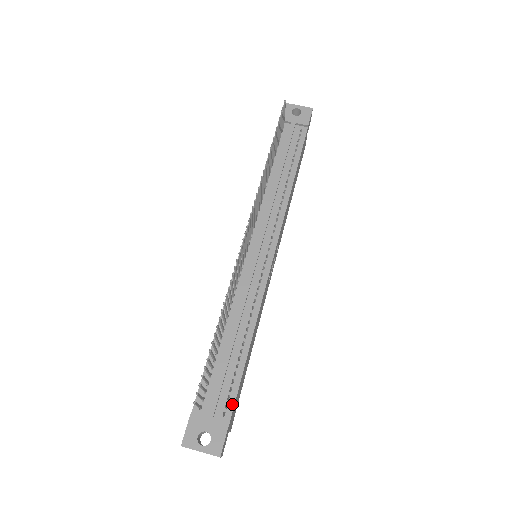
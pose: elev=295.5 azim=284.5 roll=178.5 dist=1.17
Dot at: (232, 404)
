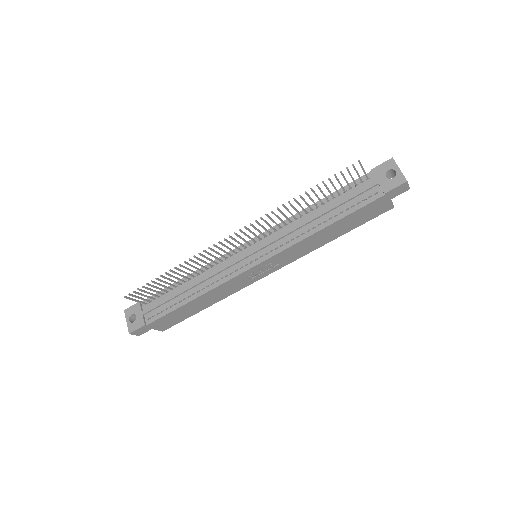
Dot at: (156, 318)
